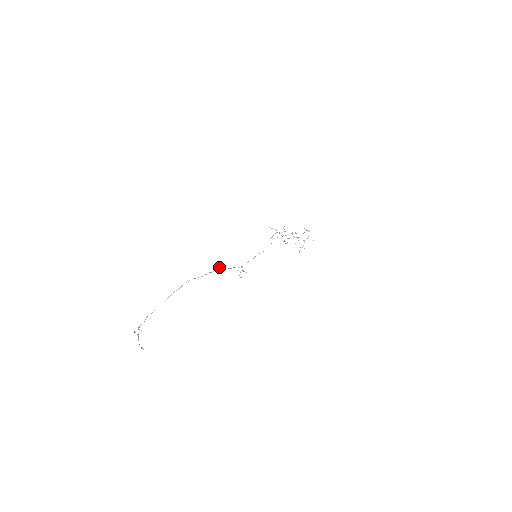
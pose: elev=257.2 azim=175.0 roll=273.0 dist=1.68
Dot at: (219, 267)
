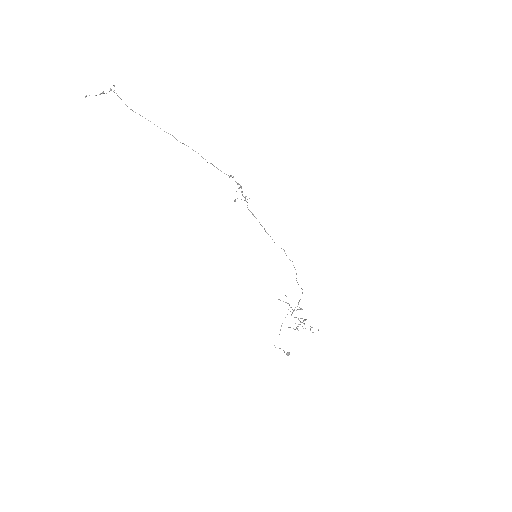
Dot at: (231, 175)
